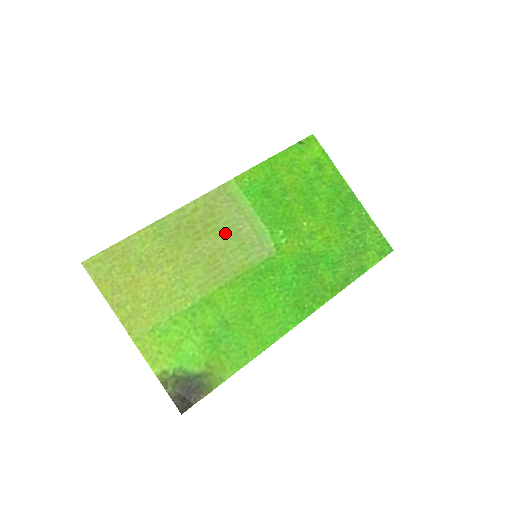
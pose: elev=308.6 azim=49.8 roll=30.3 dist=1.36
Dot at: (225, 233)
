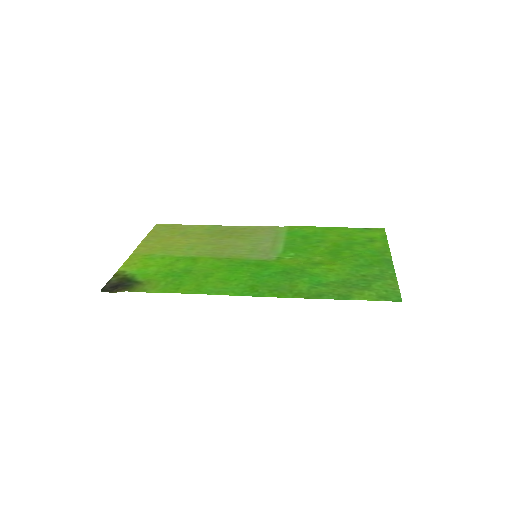
Dot at: (249, 242)
